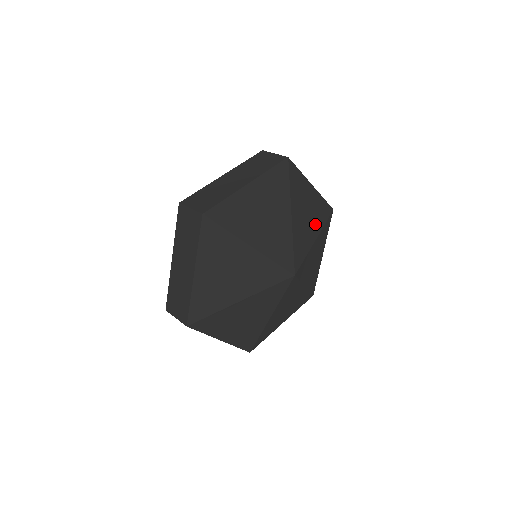
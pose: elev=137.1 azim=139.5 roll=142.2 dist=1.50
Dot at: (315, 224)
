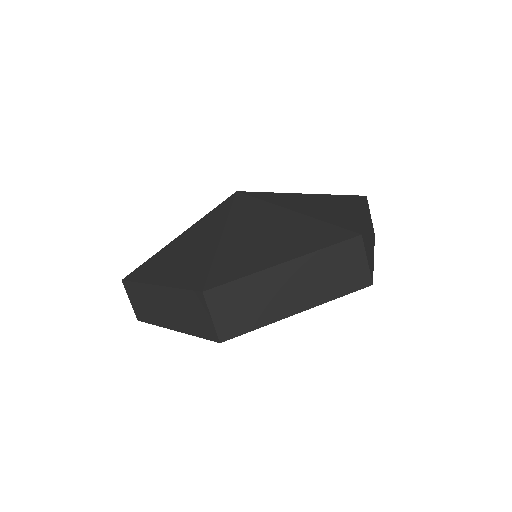
Dot at: occluded
